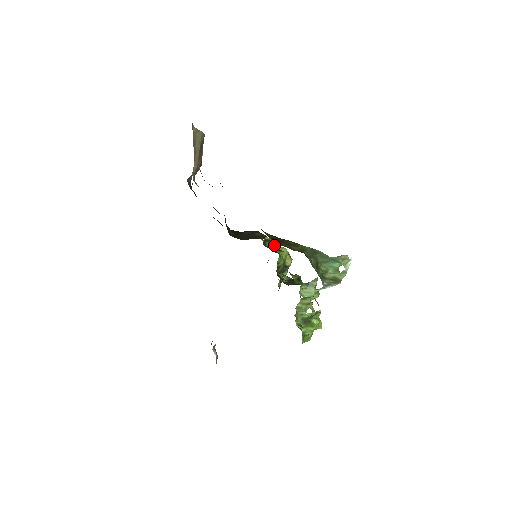
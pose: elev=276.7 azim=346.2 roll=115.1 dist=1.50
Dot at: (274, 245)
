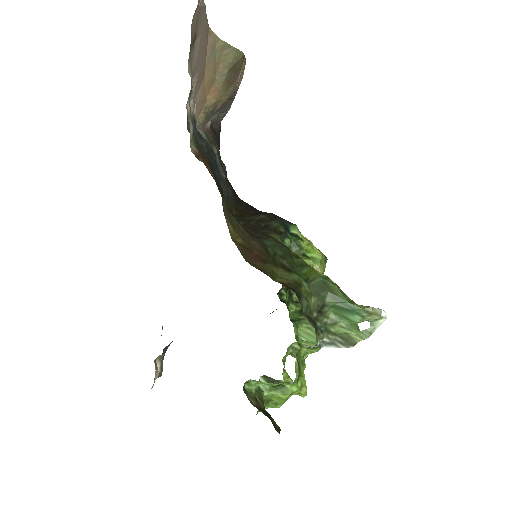
Dot at: (299, 245)
